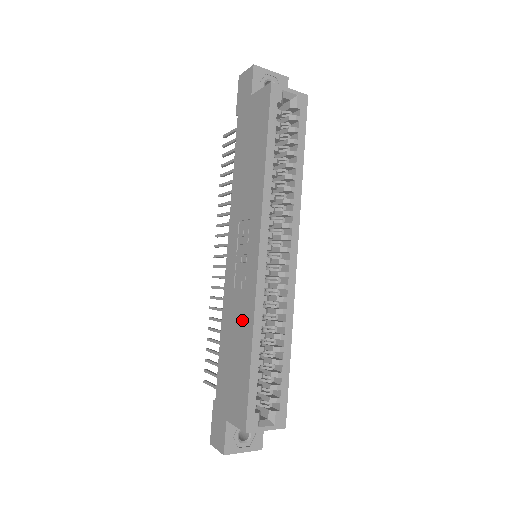
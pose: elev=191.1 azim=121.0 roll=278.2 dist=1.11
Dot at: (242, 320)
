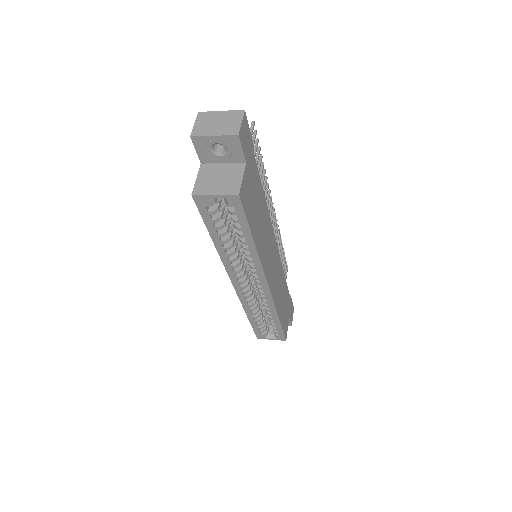
Dot at: occluded
